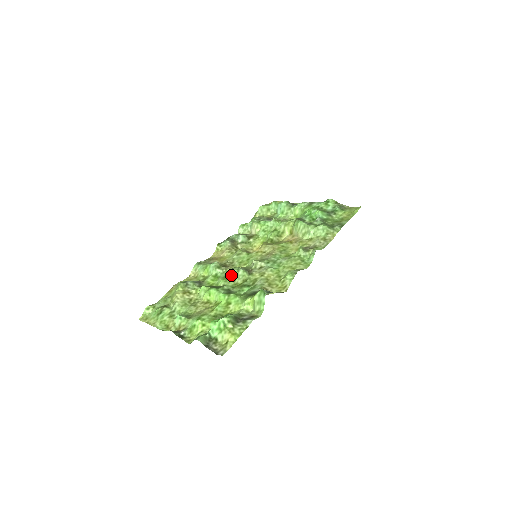
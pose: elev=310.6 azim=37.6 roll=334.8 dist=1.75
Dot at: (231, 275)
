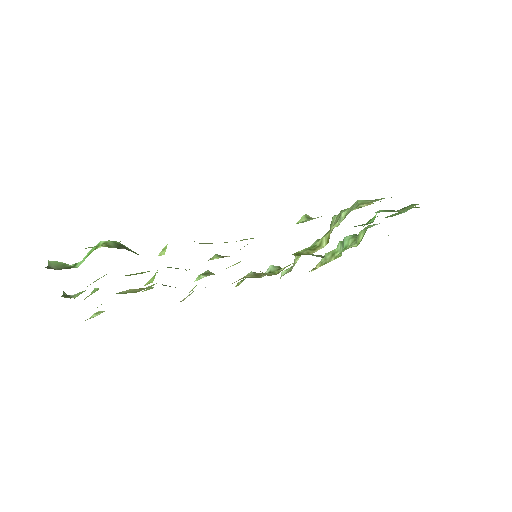
Dot at: occluded
